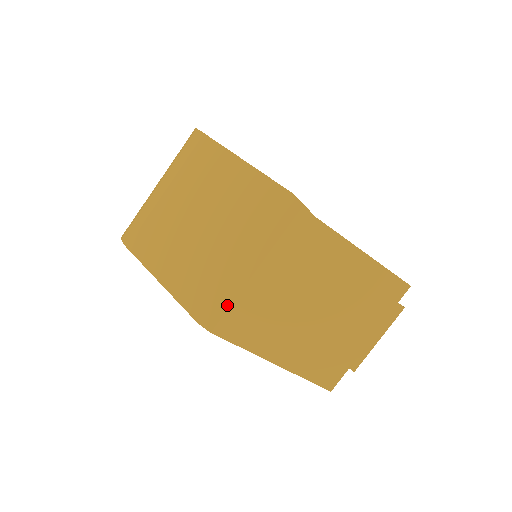
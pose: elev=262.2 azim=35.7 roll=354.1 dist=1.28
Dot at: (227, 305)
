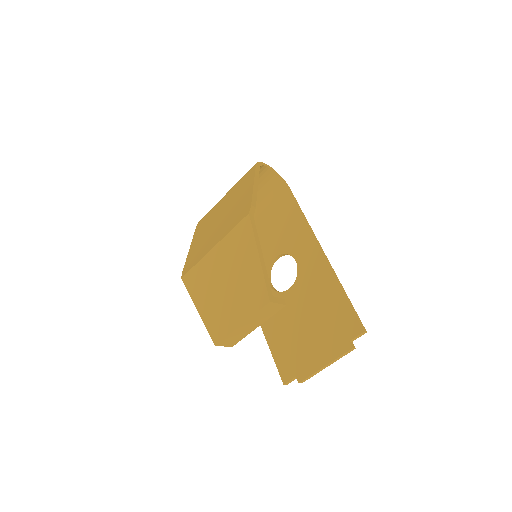
Dot at: (194, 265)
